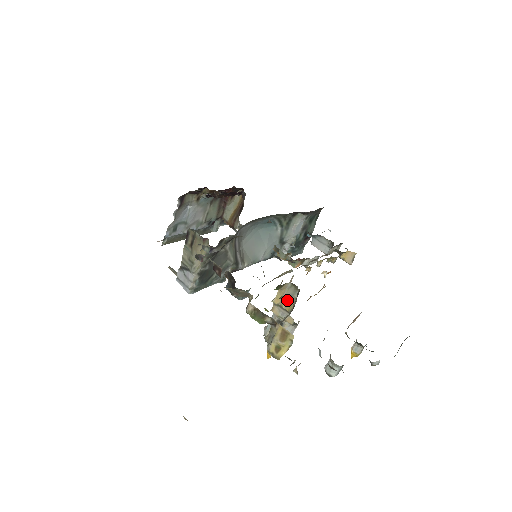
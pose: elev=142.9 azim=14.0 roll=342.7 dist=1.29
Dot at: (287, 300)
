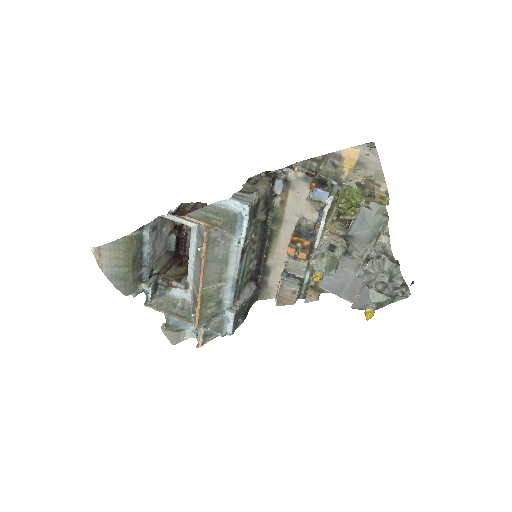
Dot at: (354, 212)
